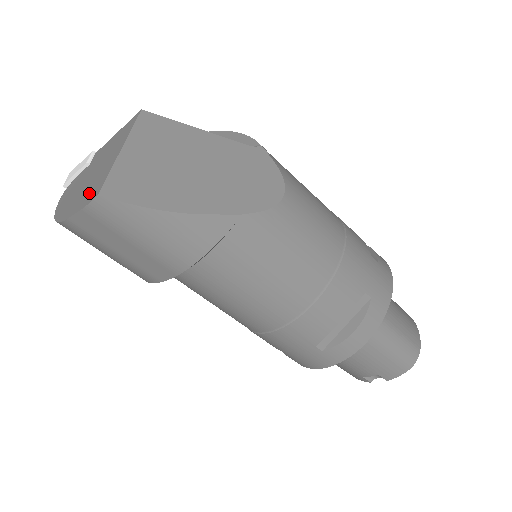
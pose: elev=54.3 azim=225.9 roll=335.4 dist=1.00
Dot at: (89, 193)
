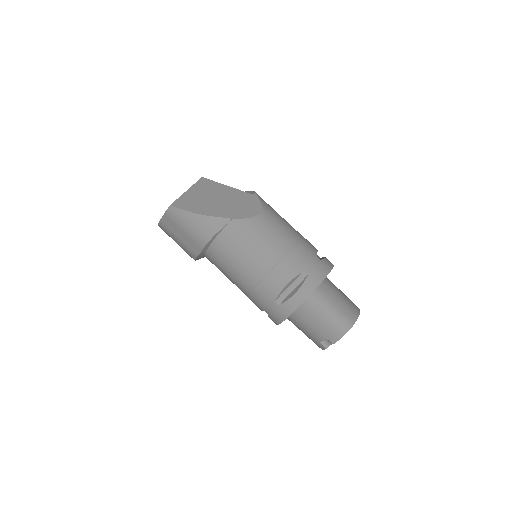
Dot at: occluded
